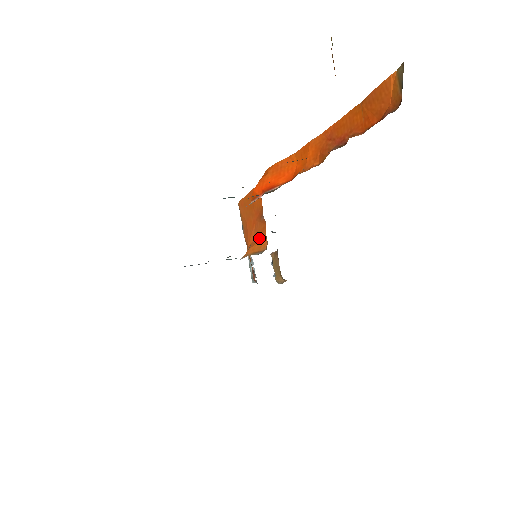
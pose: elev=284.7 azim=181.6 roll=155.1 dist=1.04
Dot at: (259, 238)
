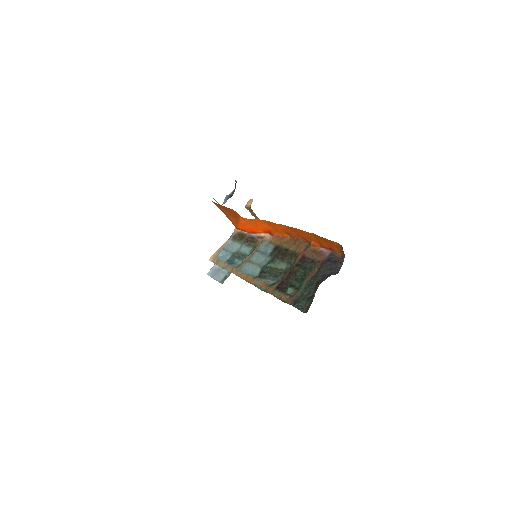
Dot at: occluded
